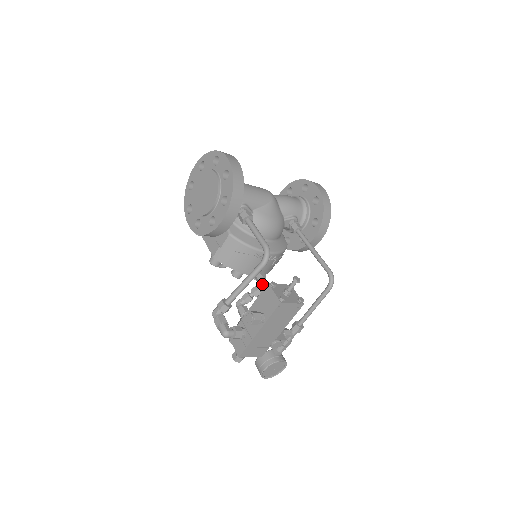
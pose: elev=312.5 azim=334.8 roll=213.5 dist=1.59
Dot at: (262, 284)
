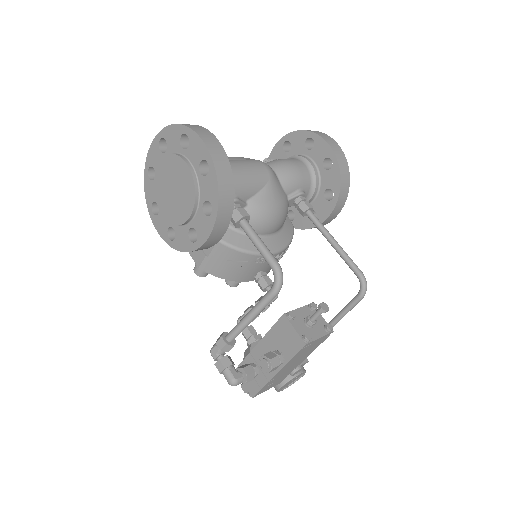
Dot at: occluded
